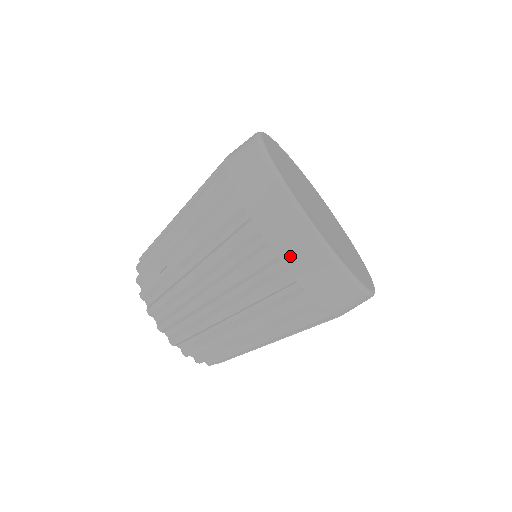
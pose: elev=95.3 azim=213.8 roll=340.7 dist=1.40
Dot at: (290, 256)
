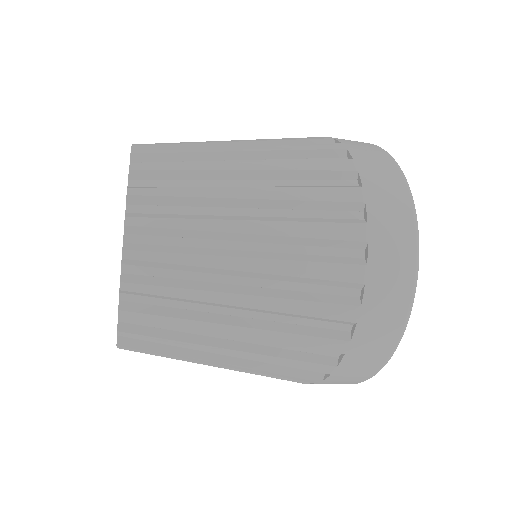
Dot at: (381, 251)
